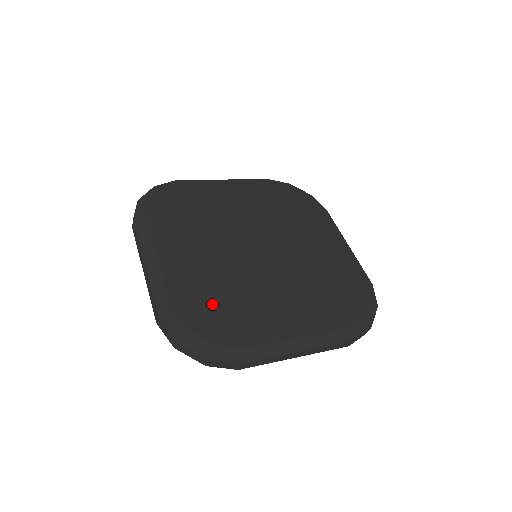
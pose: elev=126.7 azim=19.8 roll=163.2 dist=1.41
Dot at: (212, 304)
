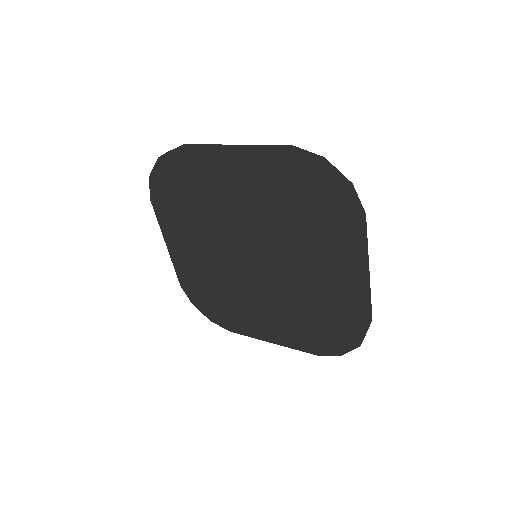
Dot at: occluded
